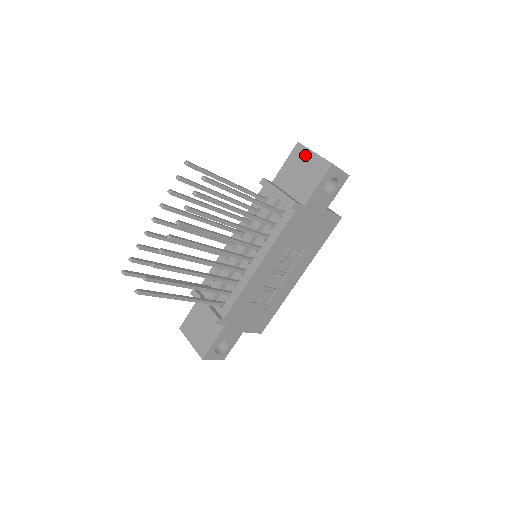
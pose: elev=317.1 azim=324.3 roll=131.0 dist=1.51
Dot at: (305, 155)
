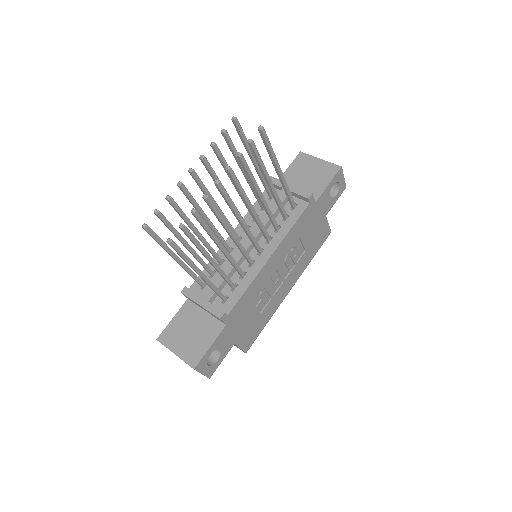
Dot at: (310, 161)
